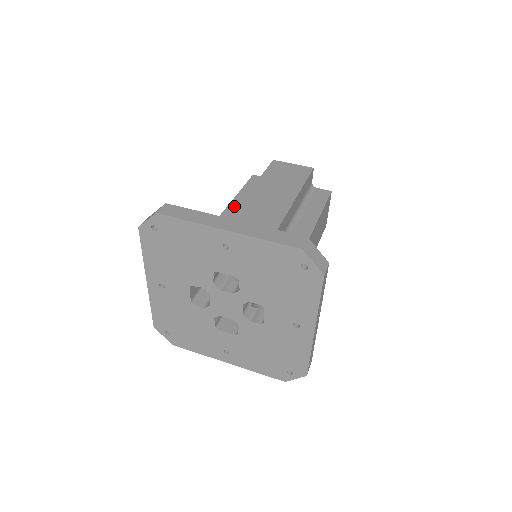
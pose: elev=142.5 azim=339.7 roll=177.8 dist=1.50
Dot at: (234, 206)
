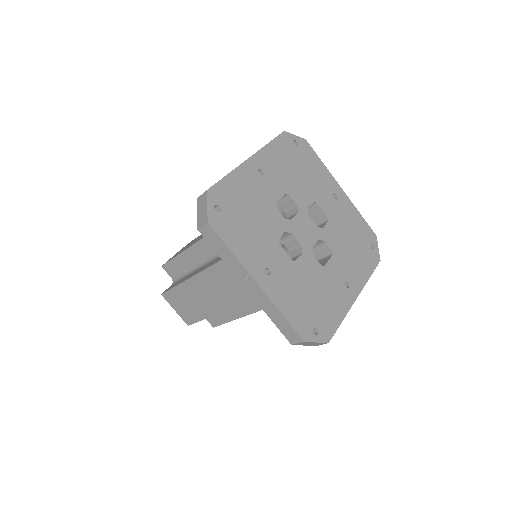
Dot at: occluded
